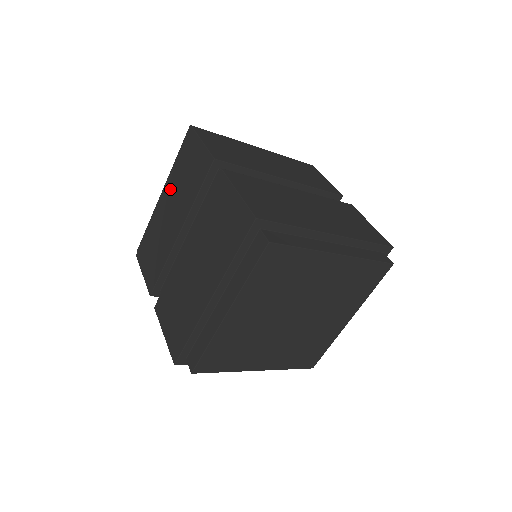
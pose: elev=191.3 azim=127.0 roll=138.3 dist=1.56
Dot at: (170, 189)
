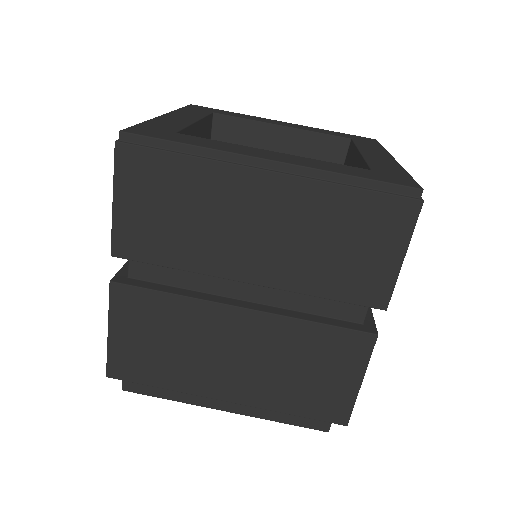
Dot at: (295, 202)
